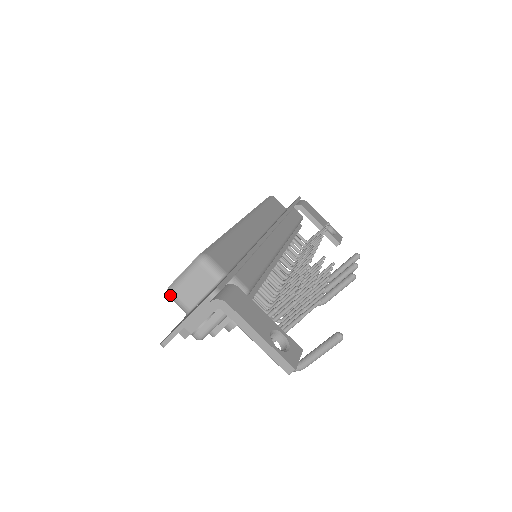
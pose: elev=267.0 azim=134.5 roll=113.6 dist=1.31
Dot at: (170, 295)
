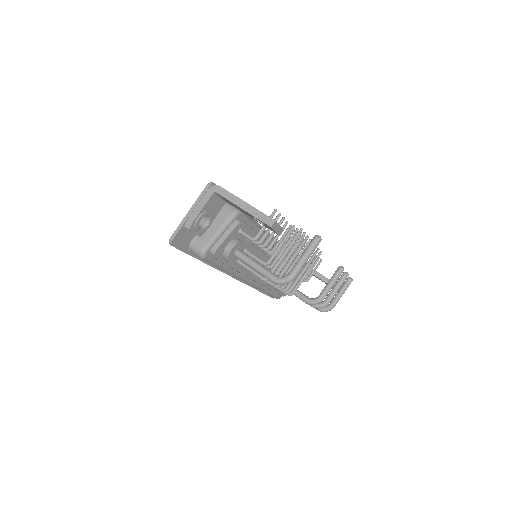
Dot at: occluded
